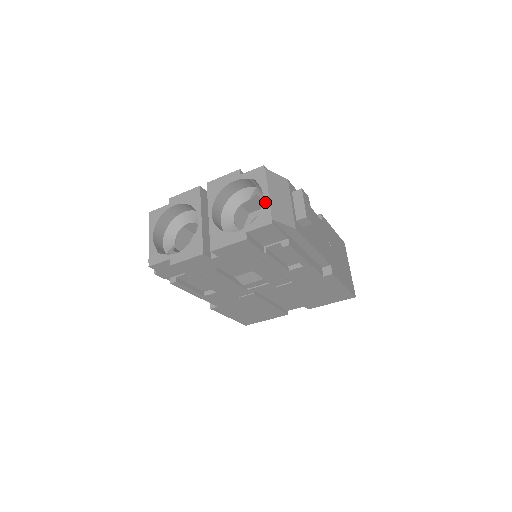
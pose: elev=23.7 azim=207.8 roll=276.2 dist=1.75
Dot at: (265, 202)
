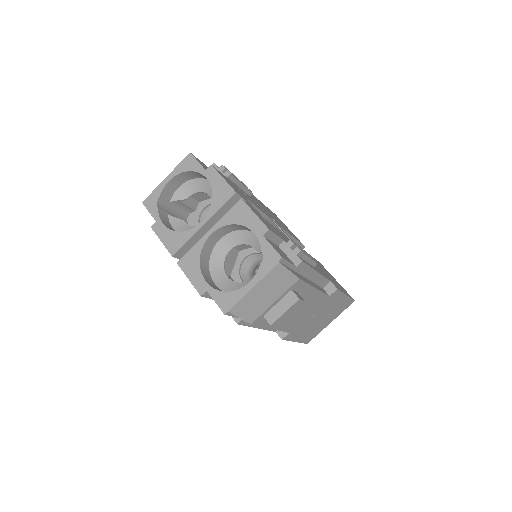
Dot at: (242, 290)
